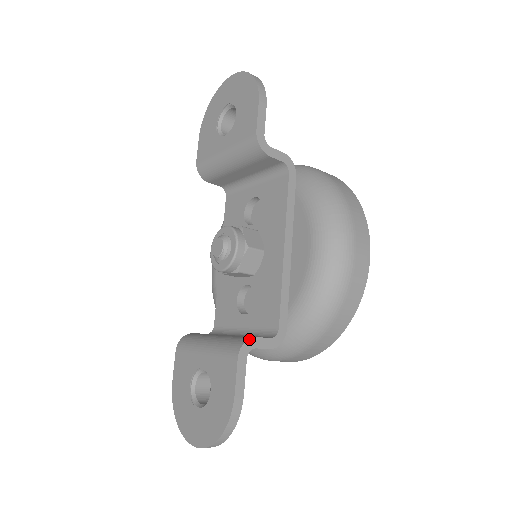
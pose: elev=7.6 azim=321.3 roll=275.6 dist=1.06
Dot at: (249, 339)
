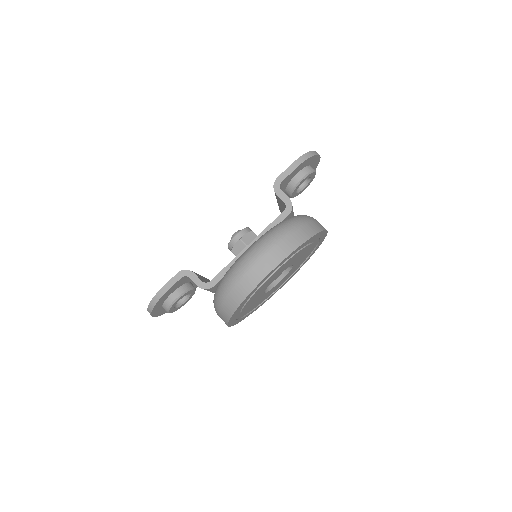
Dot at: occluded
